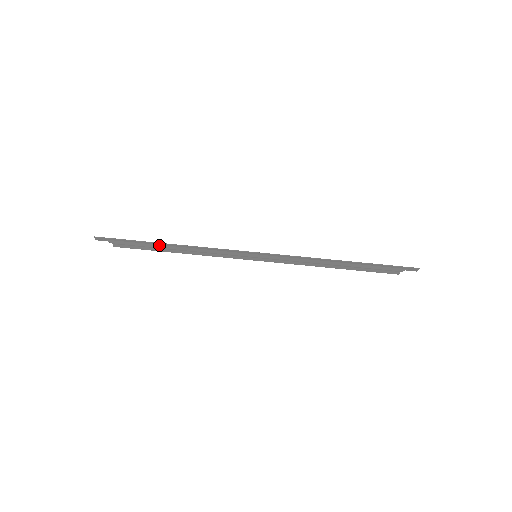
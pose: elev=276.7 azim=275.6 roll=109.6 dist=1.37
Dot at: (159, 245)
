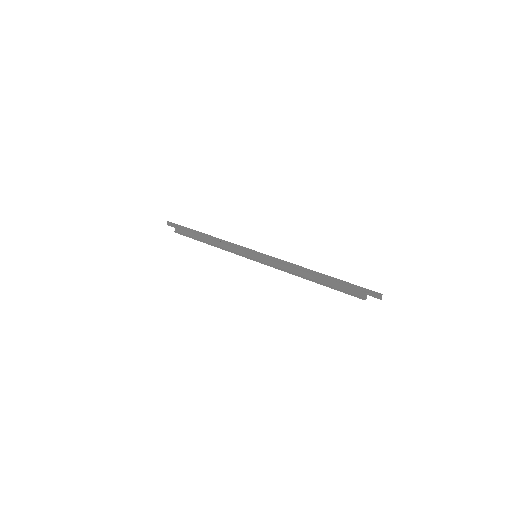
Dot at: (199, 234)
